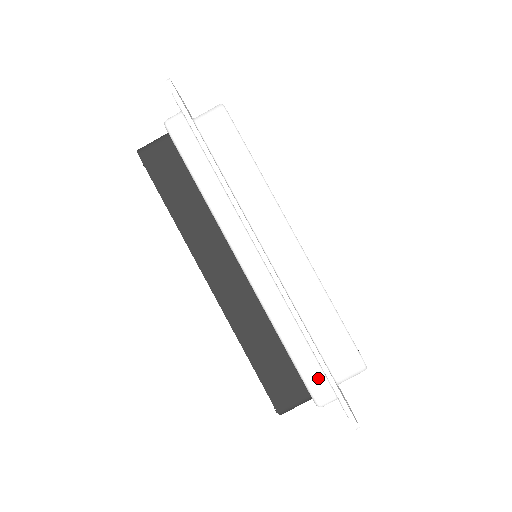
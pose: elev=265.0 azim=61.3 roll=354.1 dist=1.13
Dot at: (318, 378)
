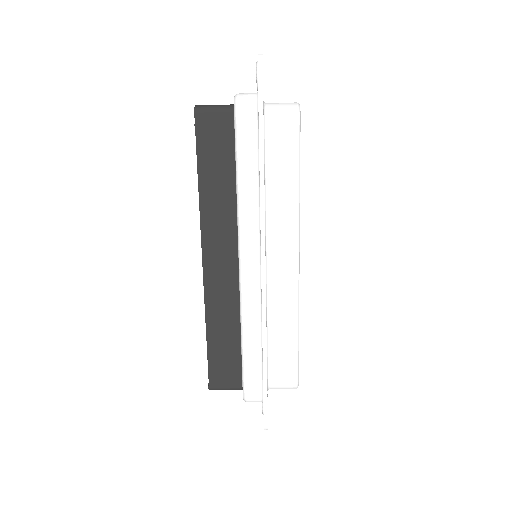
Dot at: (256, 382)
